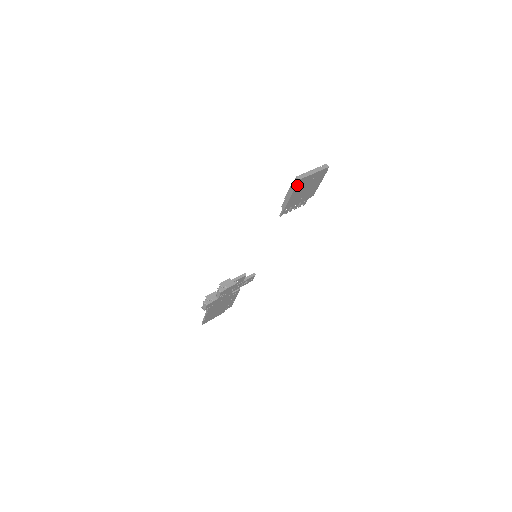
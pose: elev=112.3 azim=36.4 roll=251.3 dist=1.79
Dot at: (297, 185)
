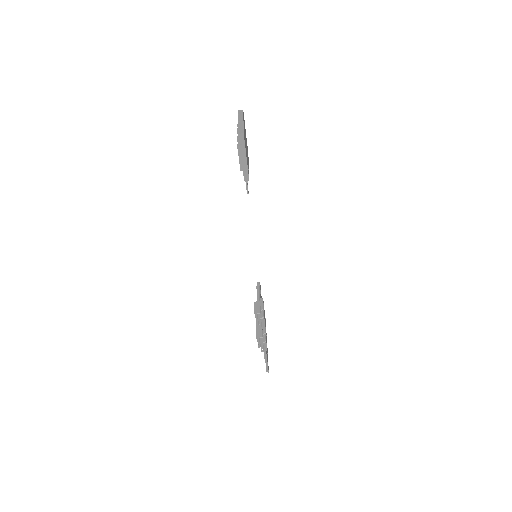
Dot at: (244, 142)
